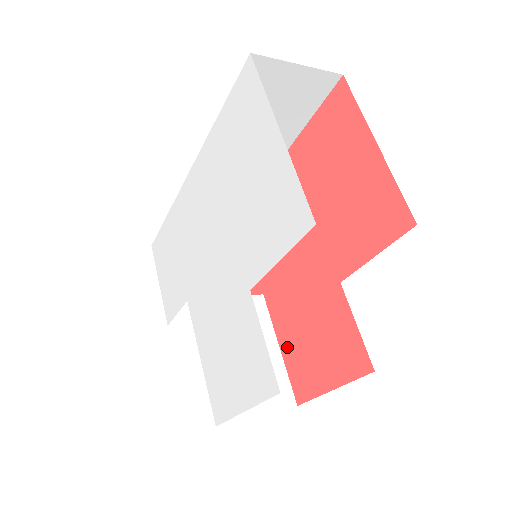
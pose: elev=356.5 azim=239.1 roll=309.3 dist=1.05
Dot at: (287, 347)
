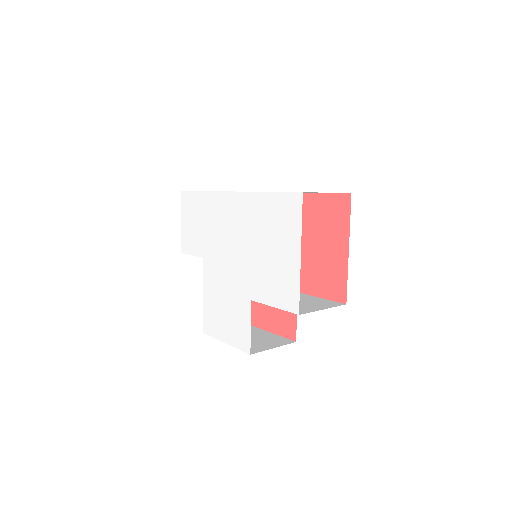
Dot at: occluded
